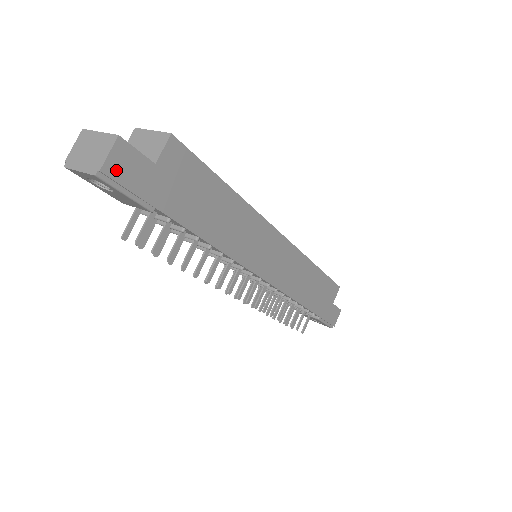
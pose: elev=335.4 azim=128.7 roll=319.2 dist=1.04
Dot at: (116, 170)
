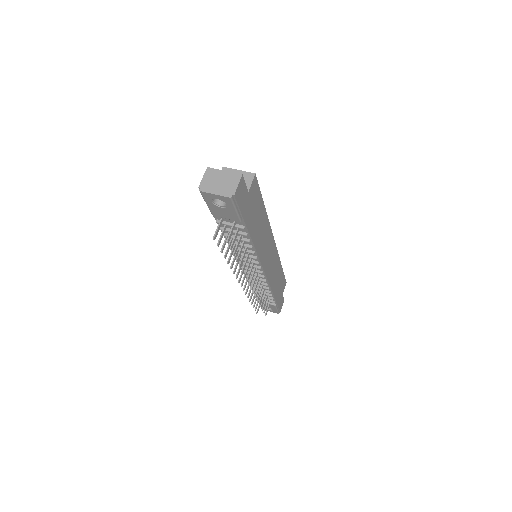
Dot at: (238, 195)
